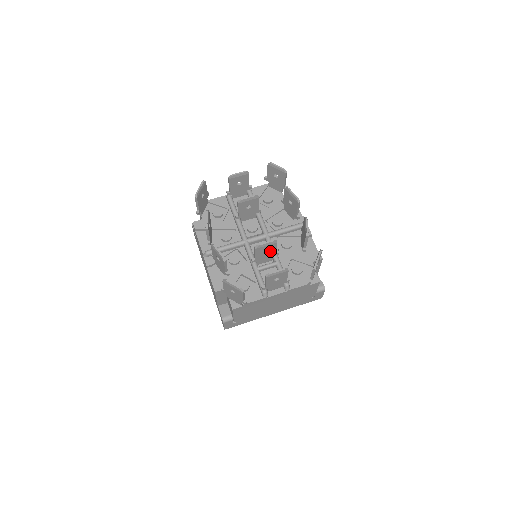
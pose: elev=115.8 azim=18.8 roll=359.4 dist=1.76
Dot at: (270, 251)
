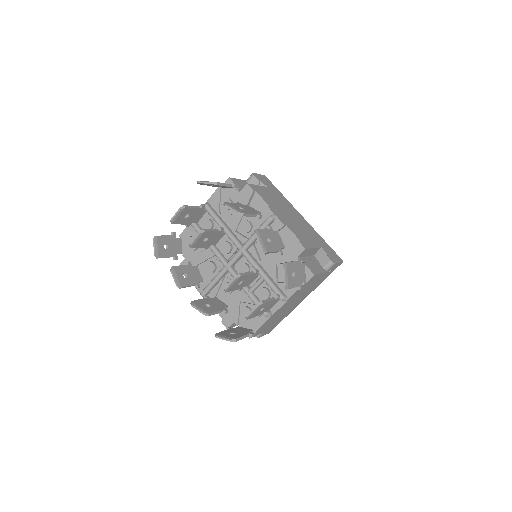
Dot at: (245, 279)
